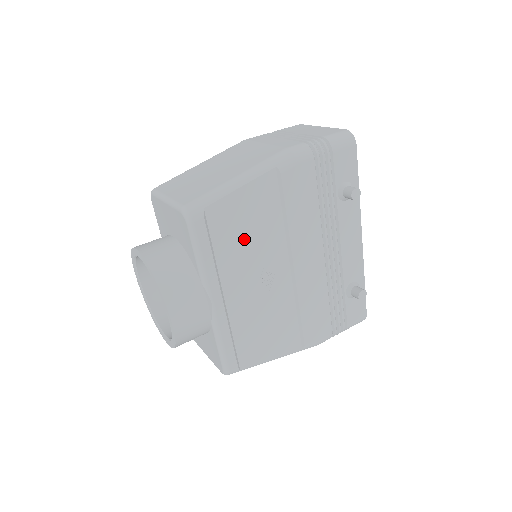
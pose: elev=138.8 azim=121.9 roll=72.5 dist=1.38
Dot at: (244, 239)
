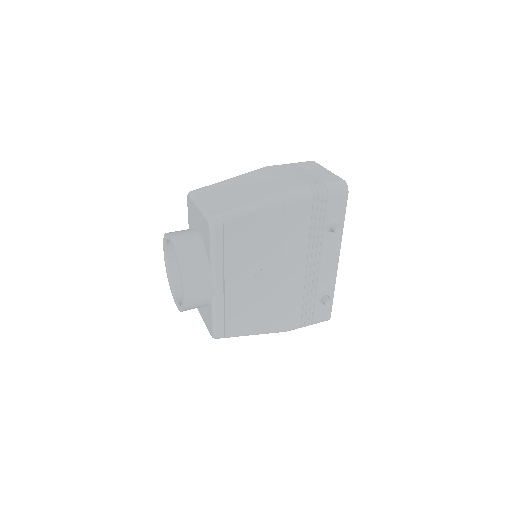
Dot at: (248, 247)
